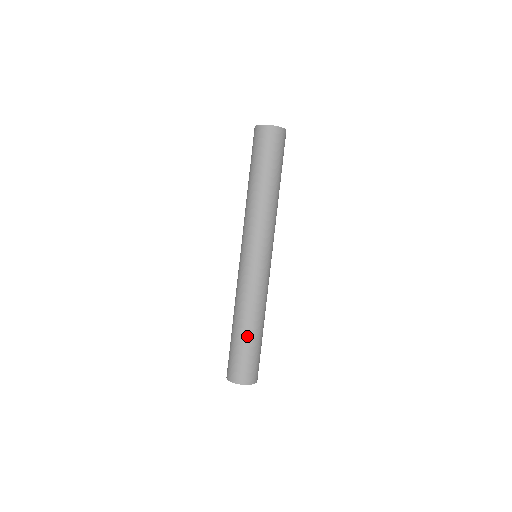
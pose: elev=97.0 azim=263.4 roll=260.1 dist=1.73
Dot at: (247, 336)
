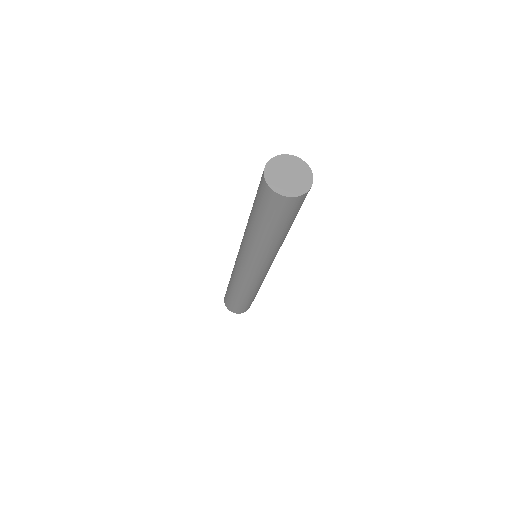
Dot at: (241, 300)
